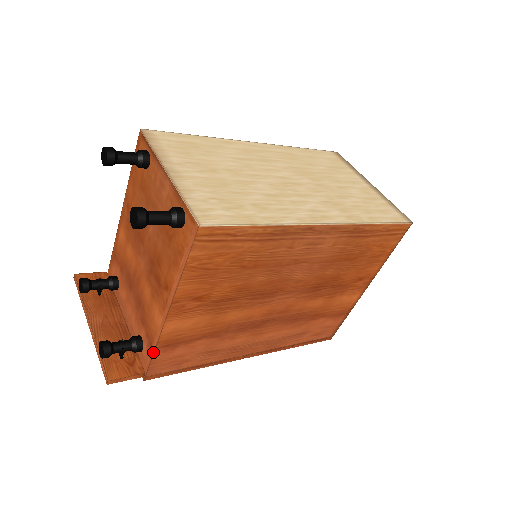
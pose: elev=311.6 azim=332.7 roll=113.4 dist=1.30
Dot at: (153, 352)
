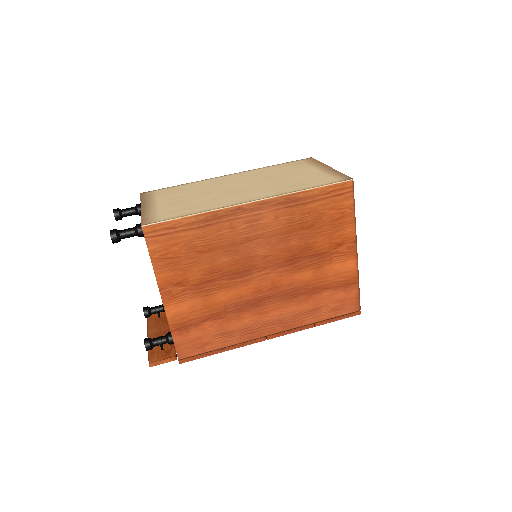
Dot at: occluded
